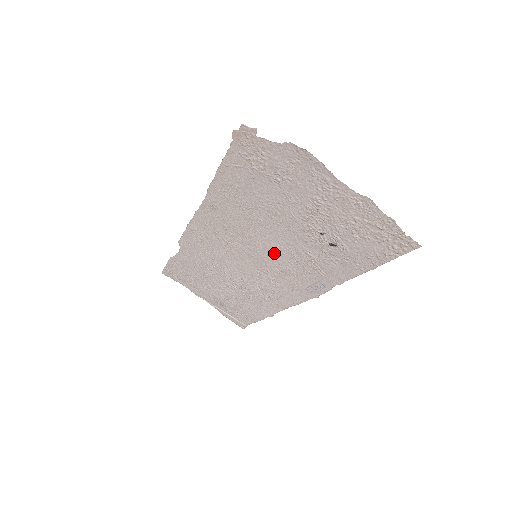
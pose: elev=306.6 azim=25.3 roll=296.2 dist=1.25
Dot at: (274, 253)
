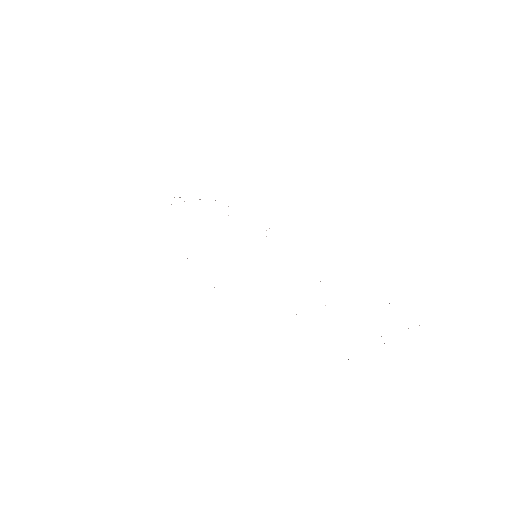
Dot at: occluded
